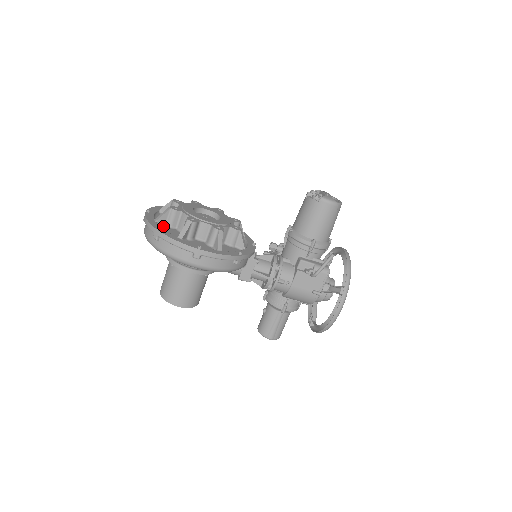
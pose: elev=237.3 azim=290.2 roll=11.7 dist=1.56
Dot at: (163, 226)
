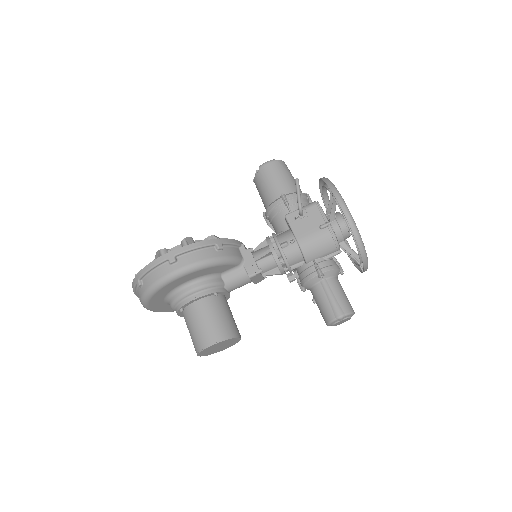
Dot at: occluded
